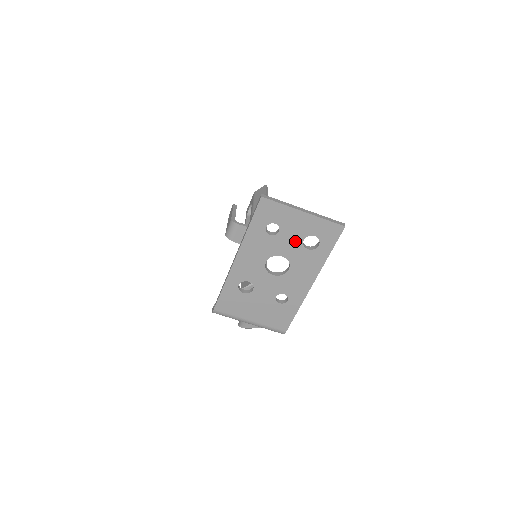
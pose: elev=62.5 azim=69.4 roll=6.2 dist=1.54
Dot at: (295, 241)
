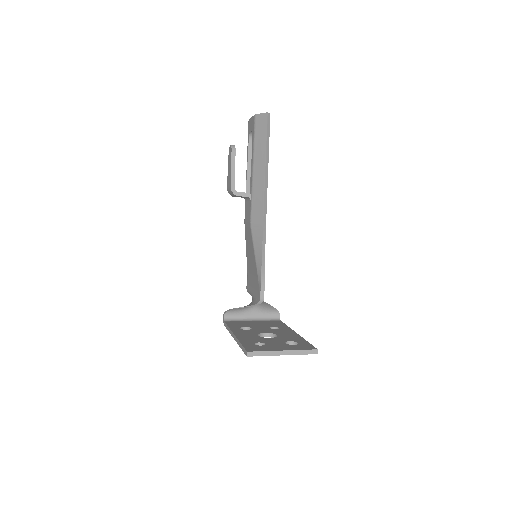
Dot at: occluded
